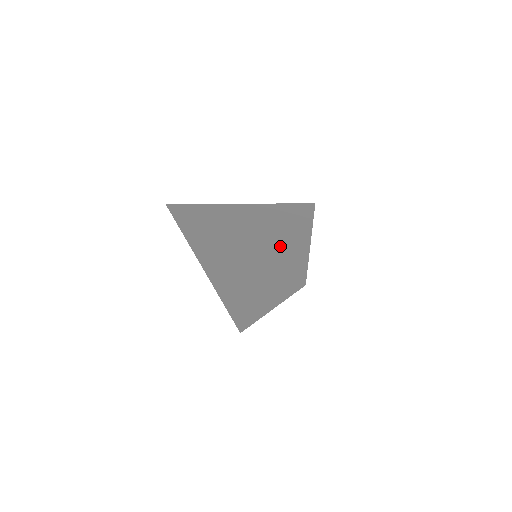
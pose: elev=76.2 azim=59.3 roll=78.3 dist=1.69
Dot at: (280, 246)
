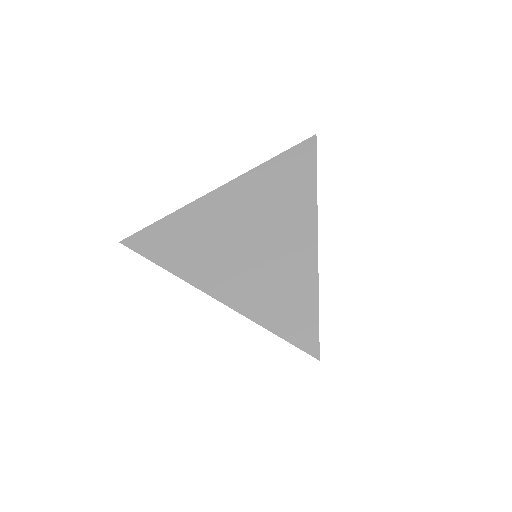
Dot at: (277, 280)
